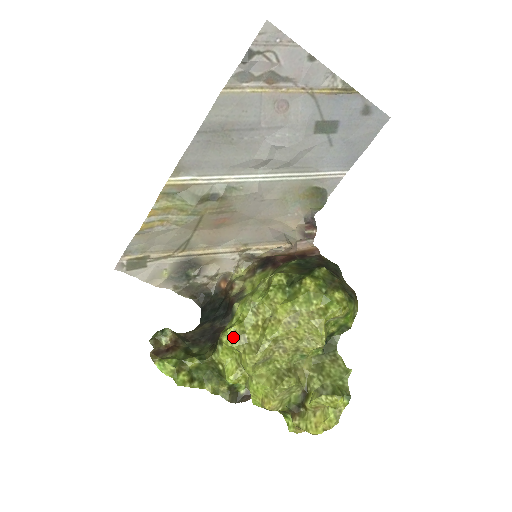
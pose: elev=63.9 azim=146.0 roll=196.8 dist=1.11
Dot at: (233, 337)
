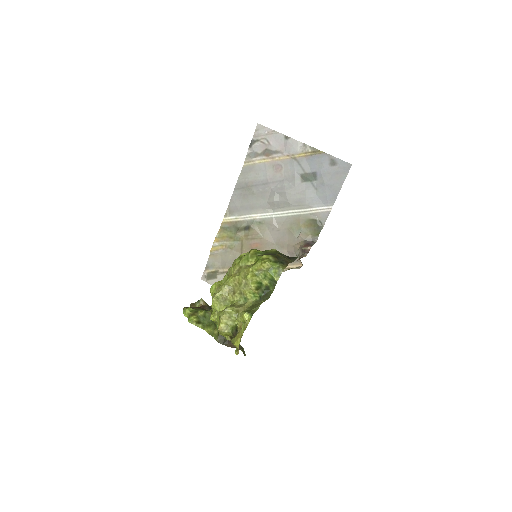
Dot at: (214, 289)
